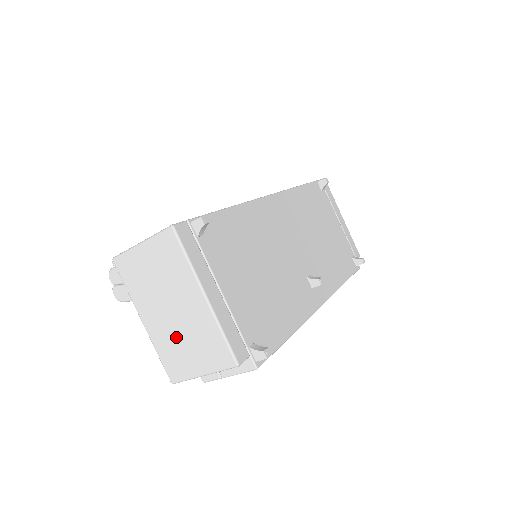
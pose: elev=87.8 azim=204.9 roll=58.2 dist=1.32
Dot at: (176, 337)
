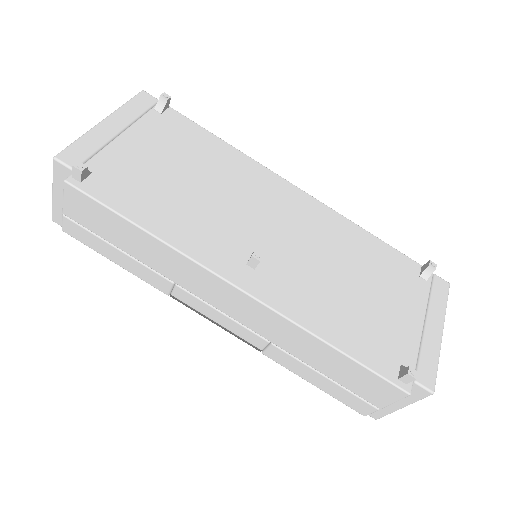
Dot at: occluded
